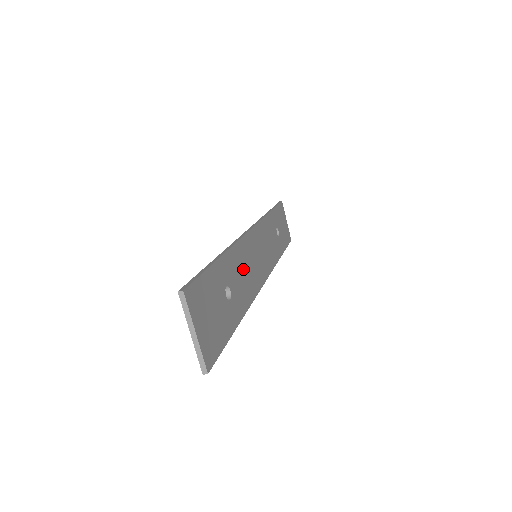
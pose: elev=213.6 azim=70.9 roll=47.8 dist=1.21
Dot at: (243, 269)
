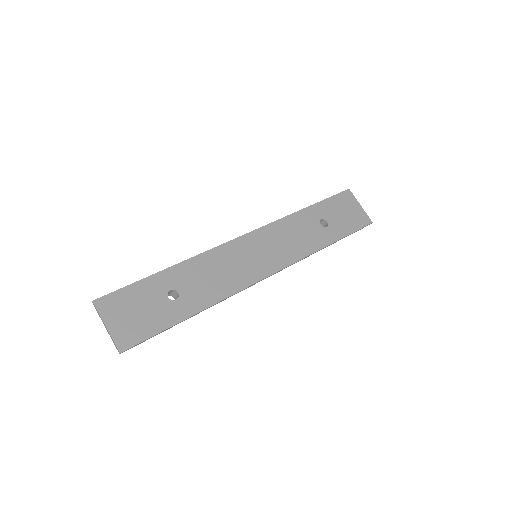
Dot at: (213, 272)
